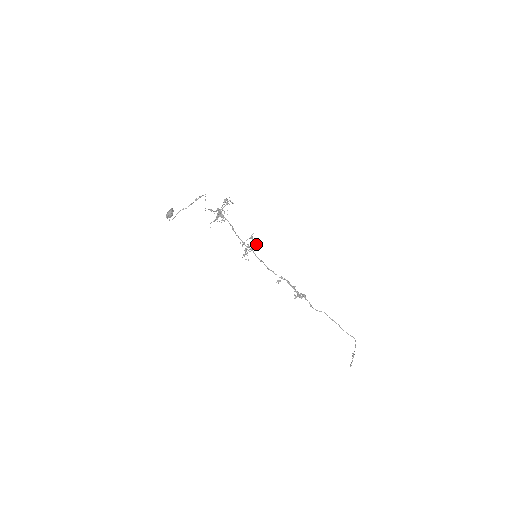
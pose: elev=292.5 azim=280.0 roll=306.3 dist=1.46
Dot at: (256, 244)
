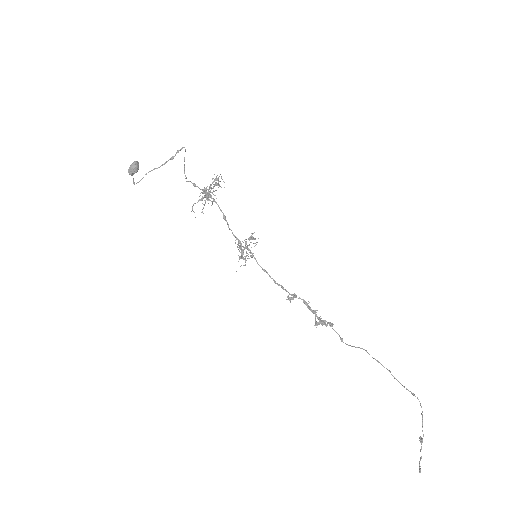
Dot at: occluded
